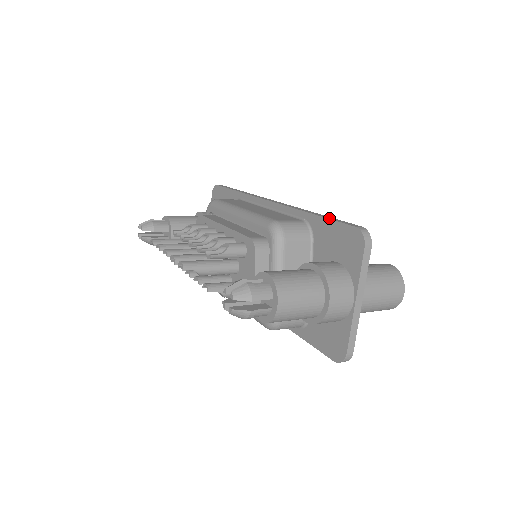
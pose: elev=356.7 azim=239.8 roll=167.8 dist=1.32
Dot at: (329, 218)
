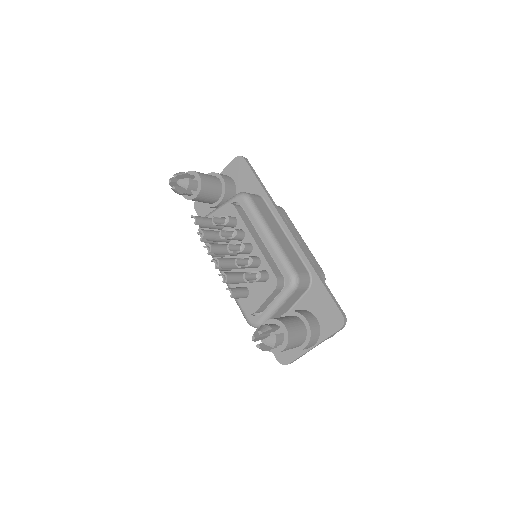
Dot at: (328, 291)
